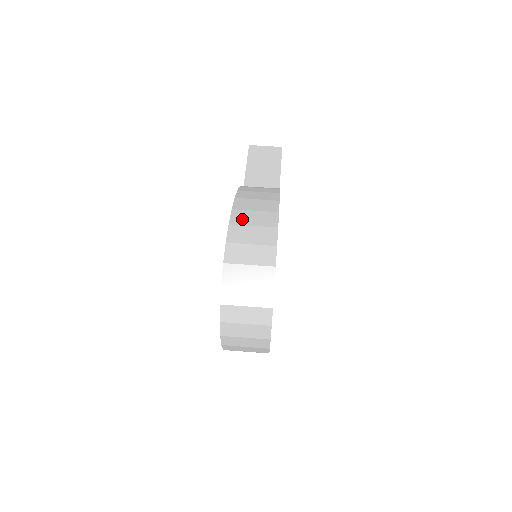
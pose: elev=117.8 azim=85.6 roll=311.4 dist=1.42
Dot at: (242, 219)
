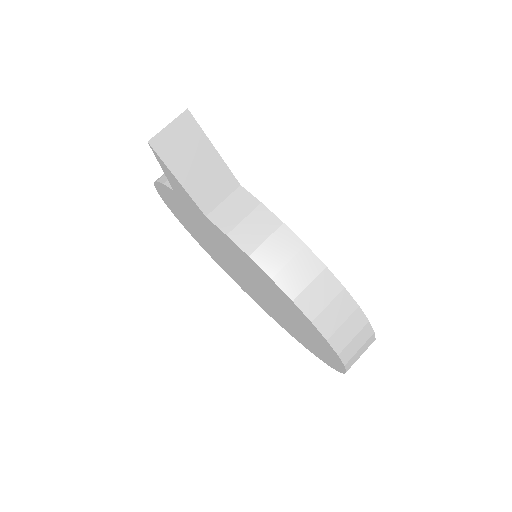
Dot at: (330, 325)
